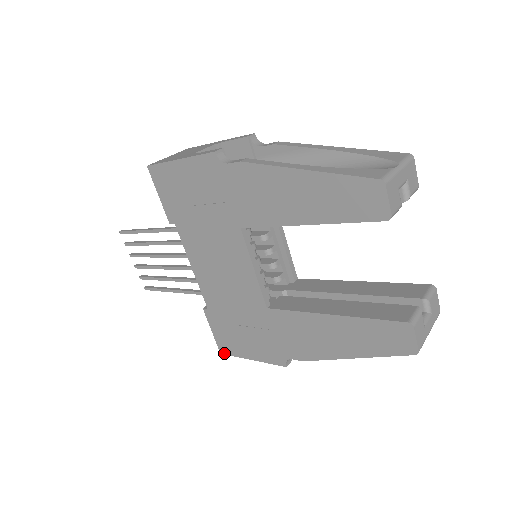
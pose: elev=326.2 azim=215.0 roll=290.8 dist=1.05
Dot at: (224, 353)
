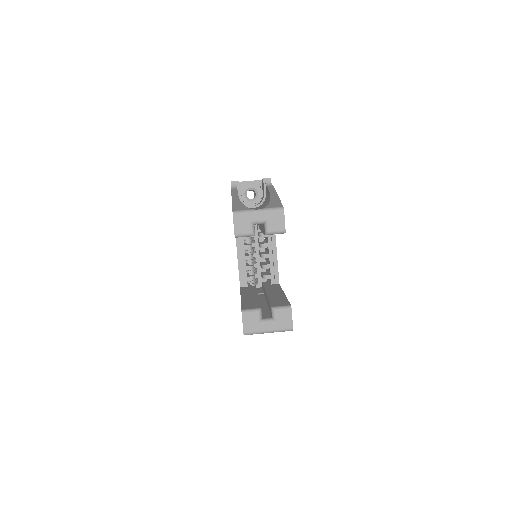
Dot at: occluded
